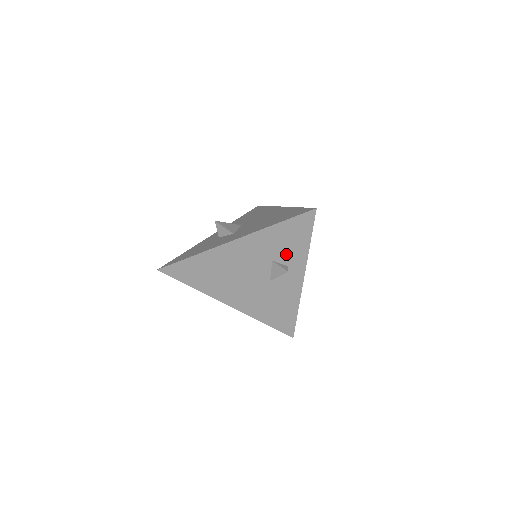
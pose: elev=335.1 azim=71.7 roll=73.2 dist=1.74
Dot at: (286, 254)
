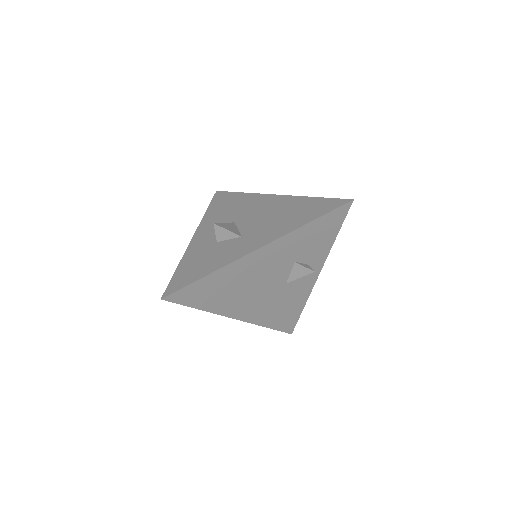
Dot at: (310, 252)
